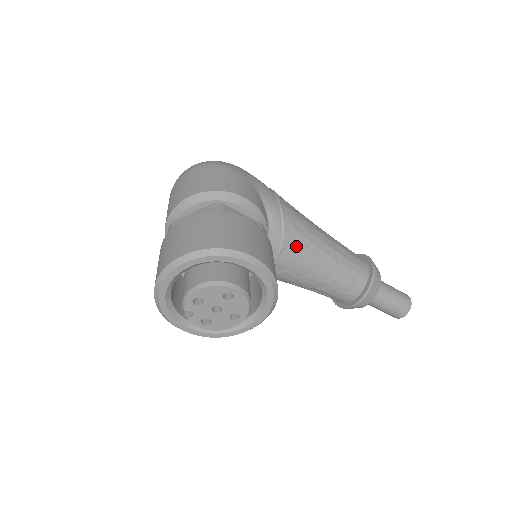
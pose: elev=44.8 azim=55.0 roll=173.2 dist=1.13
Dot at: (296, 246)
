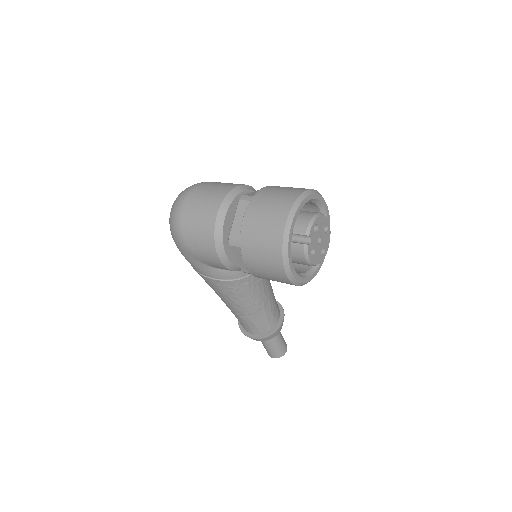
Dot at: occluded
